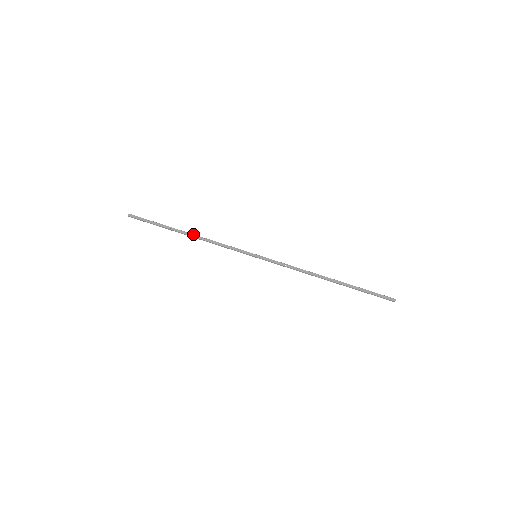
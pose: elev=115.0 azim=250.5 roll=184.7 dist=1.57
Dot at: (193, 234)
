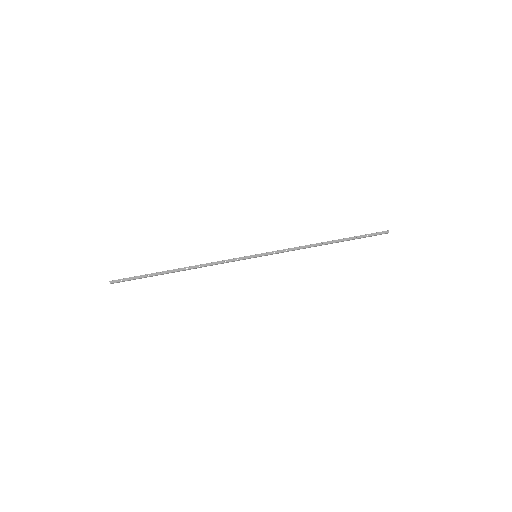
Dot at: (186, 267)
